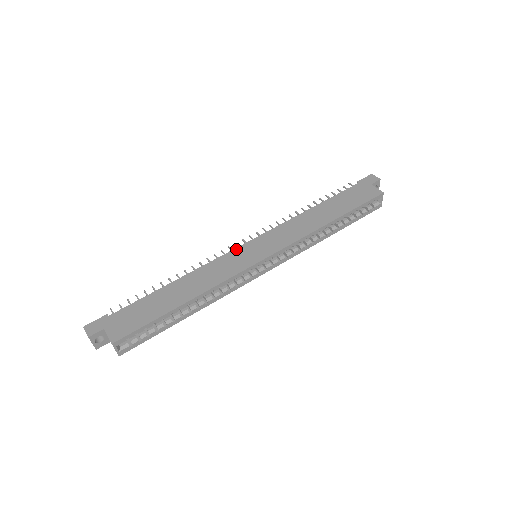
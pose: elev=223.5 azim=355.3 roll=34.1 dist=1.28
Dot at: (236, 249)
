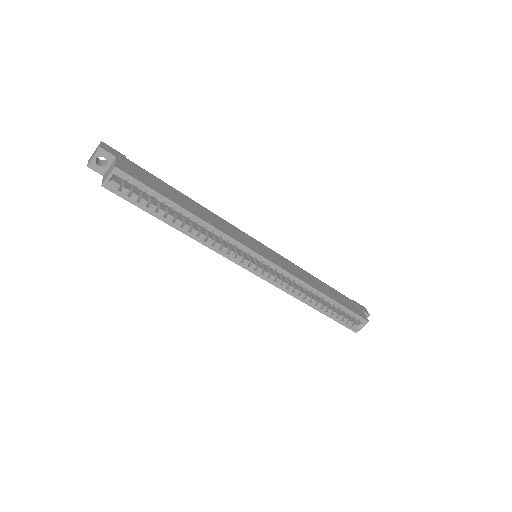
Dot at: occluded
